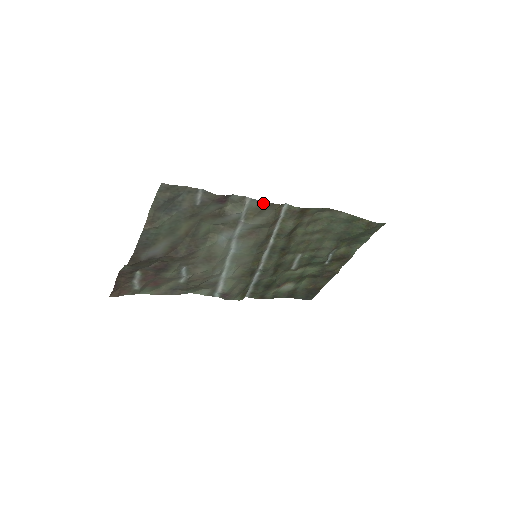
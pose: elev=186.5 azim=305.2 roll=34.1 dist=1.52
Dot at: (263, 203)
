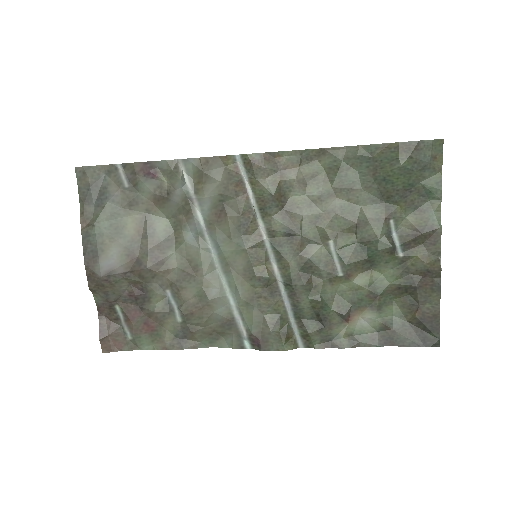
Dot at: (201, 161)
